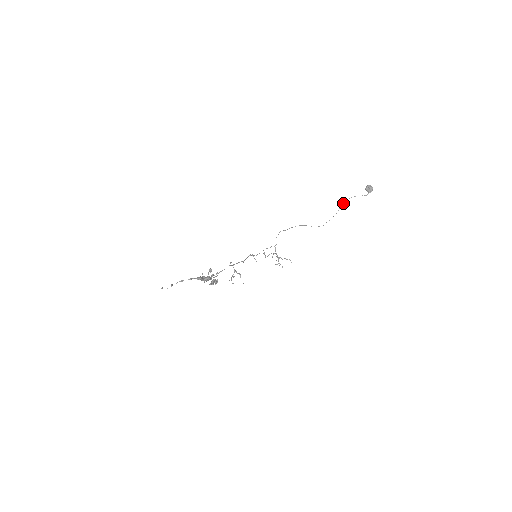
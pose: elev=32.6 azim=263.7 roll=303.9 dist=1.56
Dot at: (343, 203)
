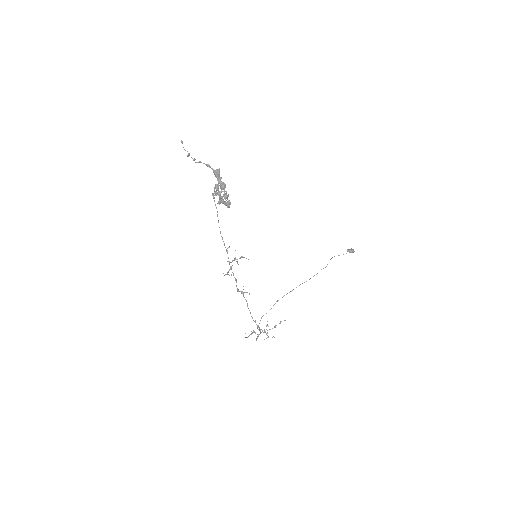
Dot at: (330, 259)
